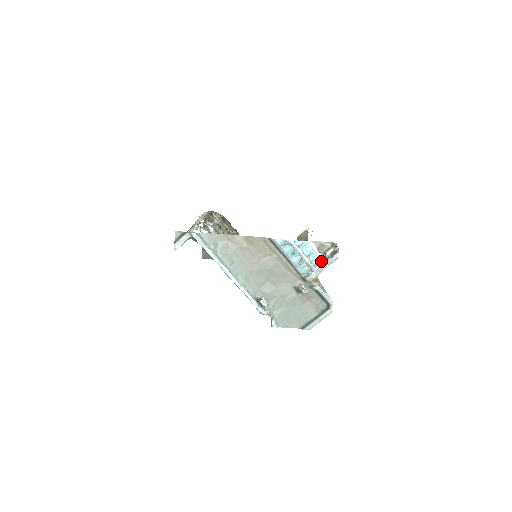
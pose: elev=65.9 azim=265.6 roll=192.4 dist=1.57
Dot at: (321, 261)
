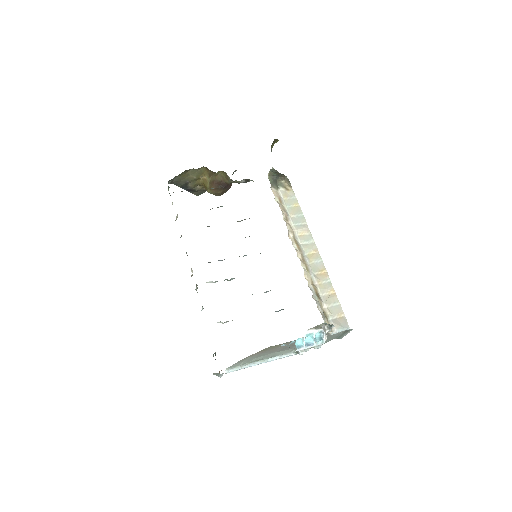
Dot at: (324, 332)
